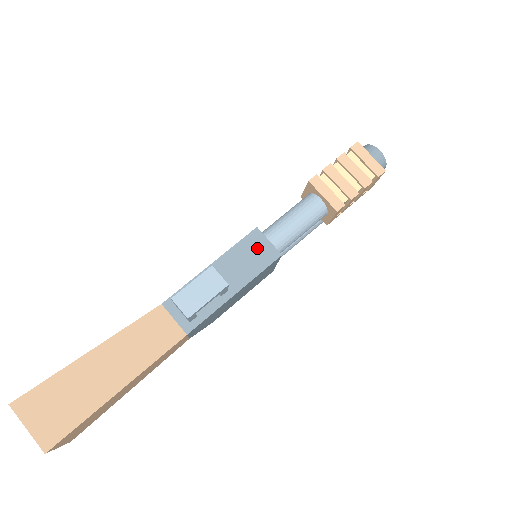
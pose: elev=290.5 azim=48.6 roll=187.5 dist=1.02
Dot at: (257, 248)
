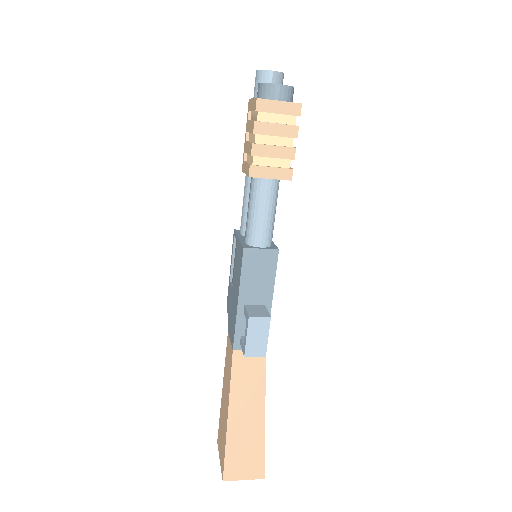
Dot at: (258, 262)
